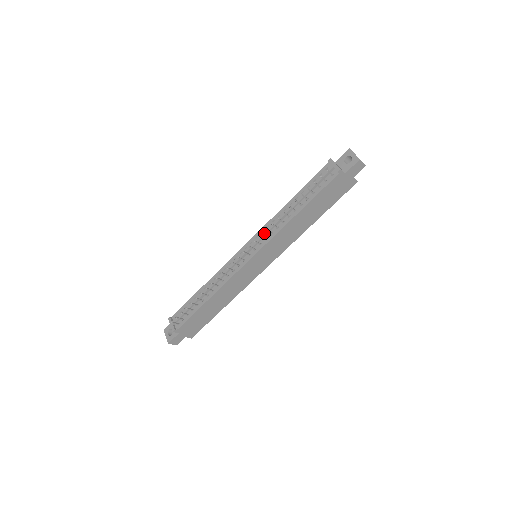
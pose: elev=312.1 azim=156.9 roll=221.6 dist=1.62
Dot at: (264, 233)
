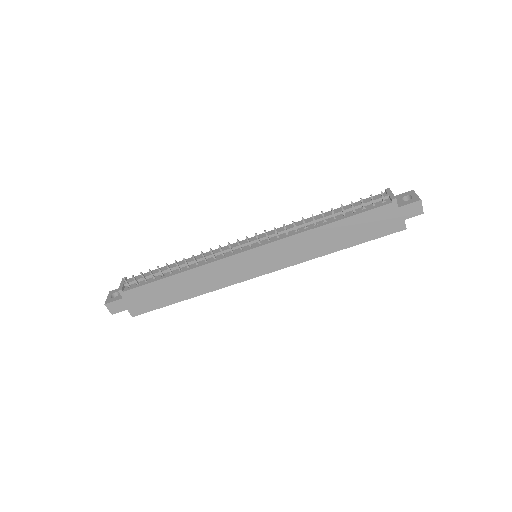
Dot at: (279, 230)
